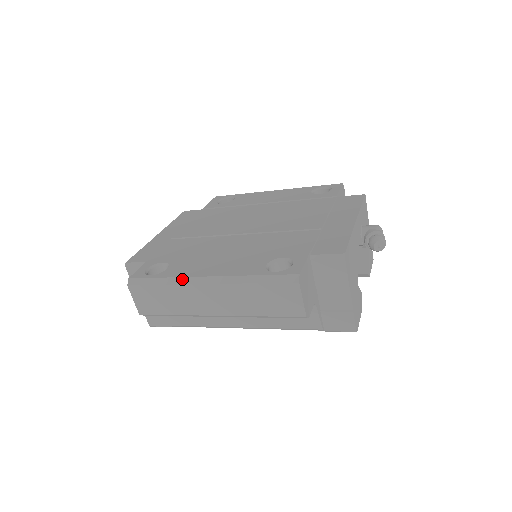
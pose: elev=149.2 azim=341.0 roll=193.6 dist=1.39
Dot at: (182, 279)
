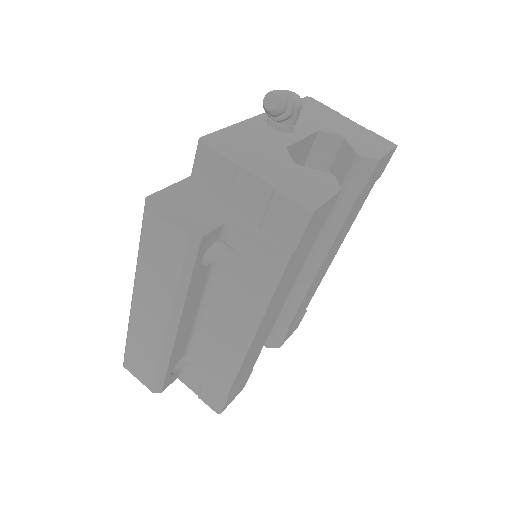
Dot at: (129, 316)
